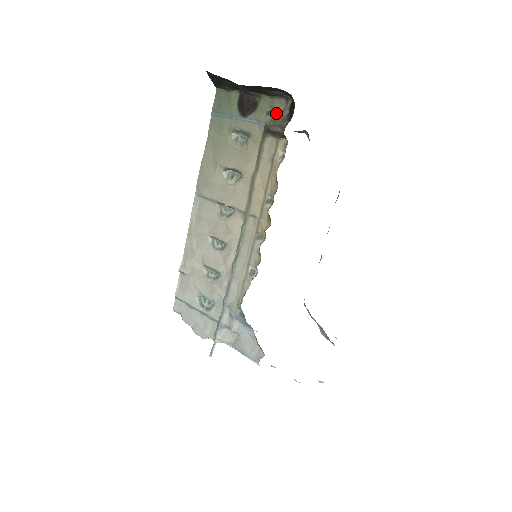
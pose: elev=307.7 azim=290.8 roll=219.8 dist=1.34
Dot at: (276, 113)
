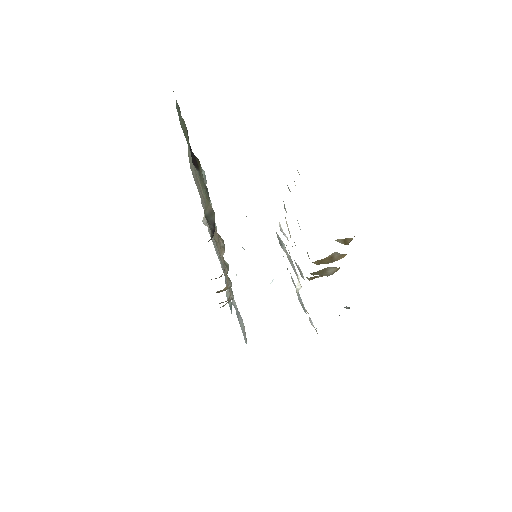
Dot at: (206, 208)
